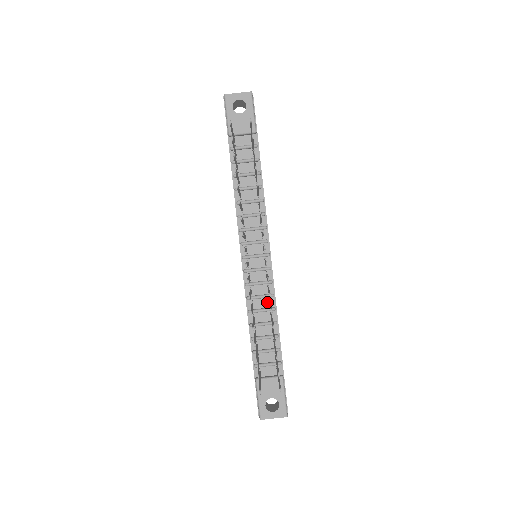
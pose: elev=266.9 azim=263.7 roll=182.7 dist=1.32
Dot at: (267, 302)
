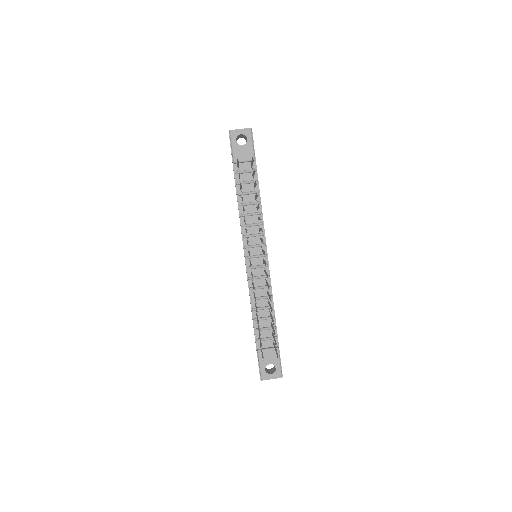
Dot at: (265, 292)
